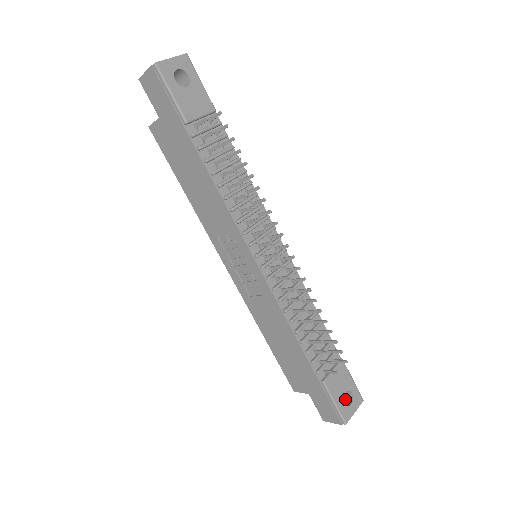
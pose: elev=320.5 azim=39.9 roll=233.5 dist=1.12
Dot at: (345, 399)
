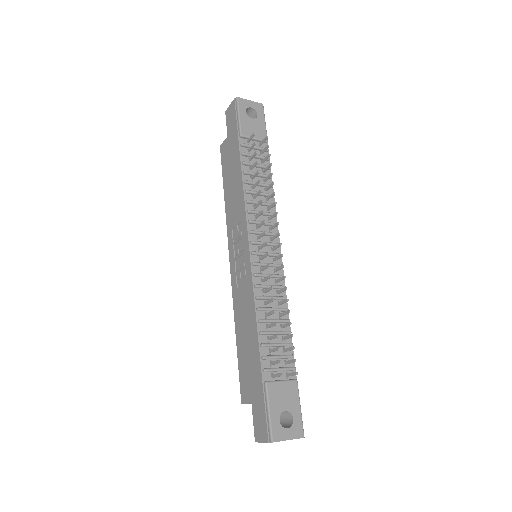
Dot at: (285, 426)
